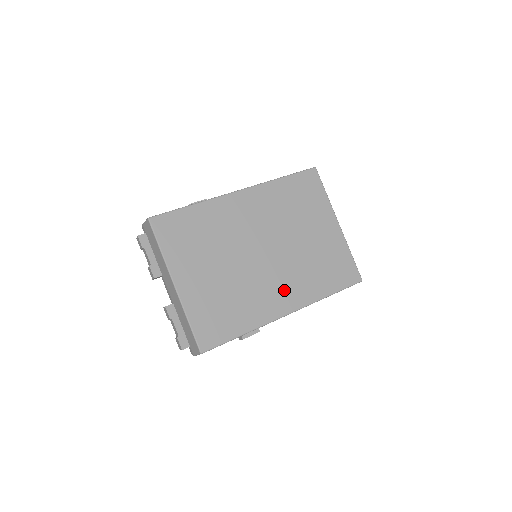
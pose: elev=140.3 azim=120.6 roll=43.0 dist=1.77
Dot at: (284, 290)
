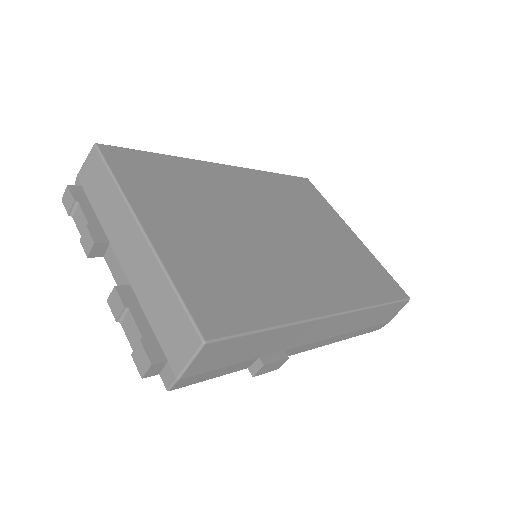
Dot at: (317, 282)
